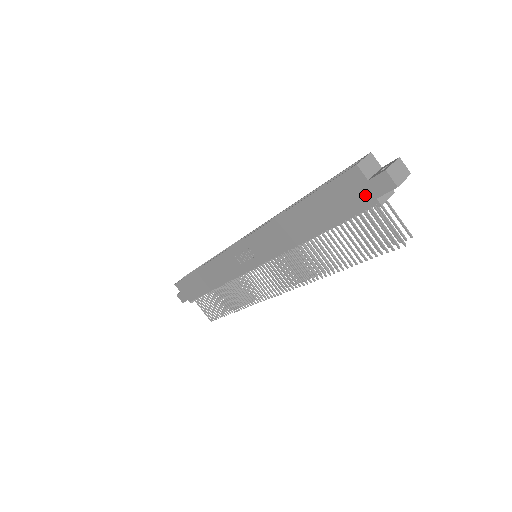
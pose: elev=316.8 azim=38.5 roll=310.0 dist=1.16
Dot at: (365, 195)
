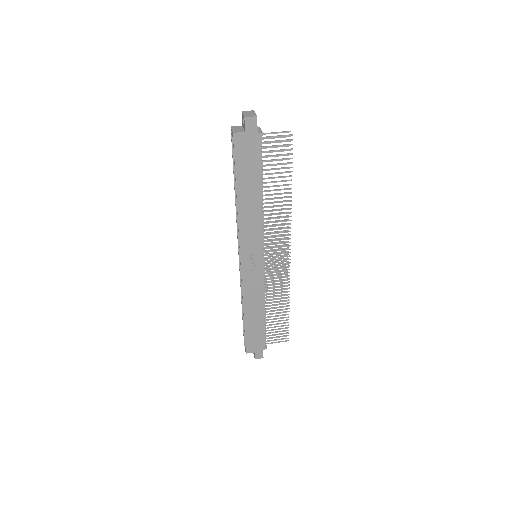
Dot at: (252, 139)
